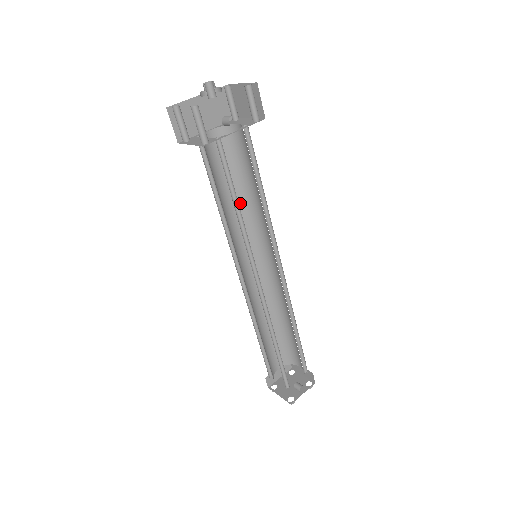
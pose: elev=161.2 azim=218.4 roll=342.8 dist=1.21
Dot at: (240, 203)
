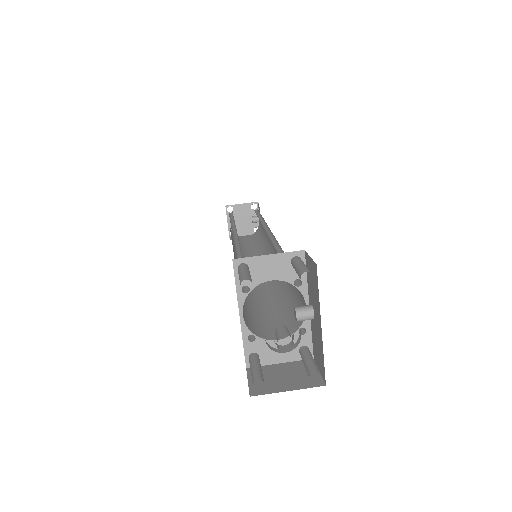
Dot at: occluded
